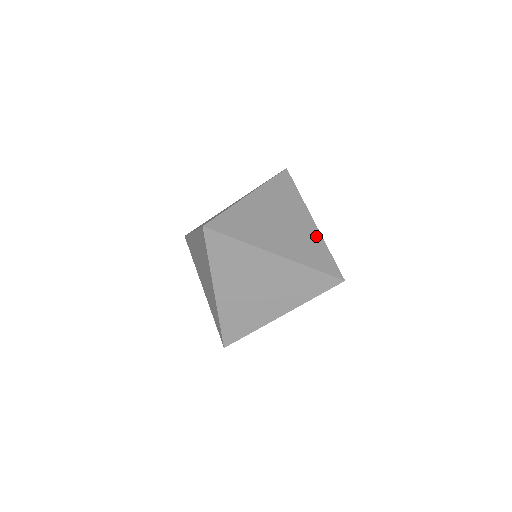
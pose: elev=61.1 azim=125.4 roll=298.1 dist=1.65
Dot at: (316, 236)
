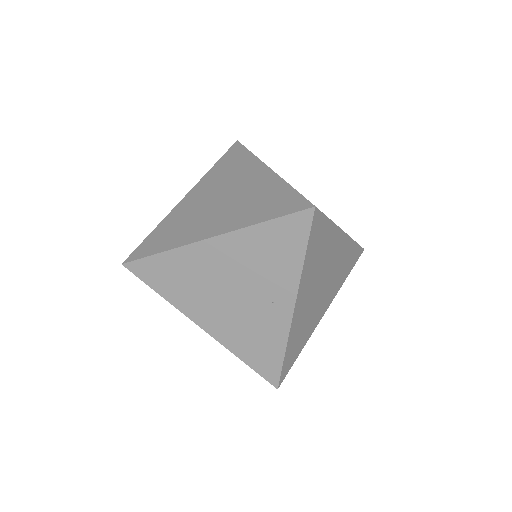
Dot at: (271, 182)
